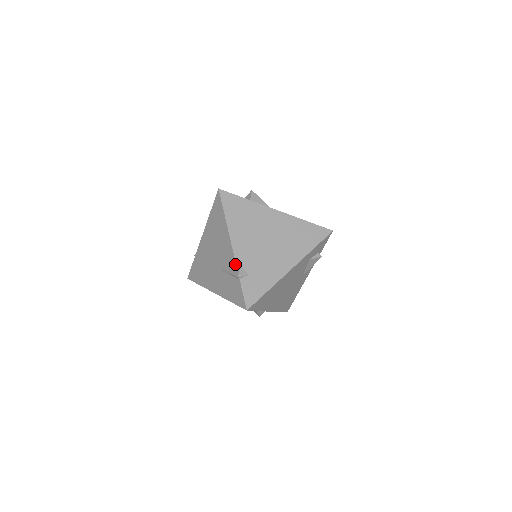
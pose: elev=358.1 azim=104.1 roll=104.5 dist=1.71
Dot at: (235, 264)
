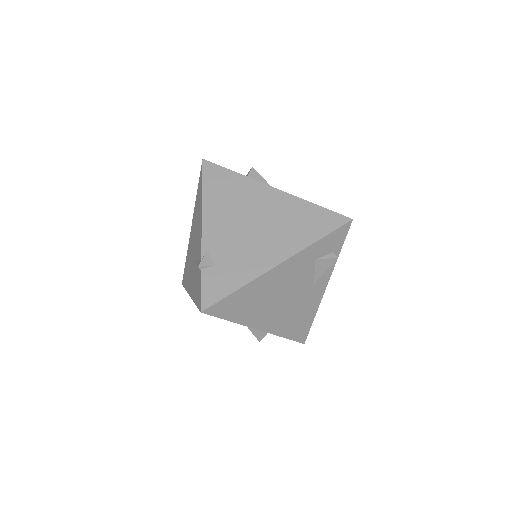
Dot at: (201, 250)
